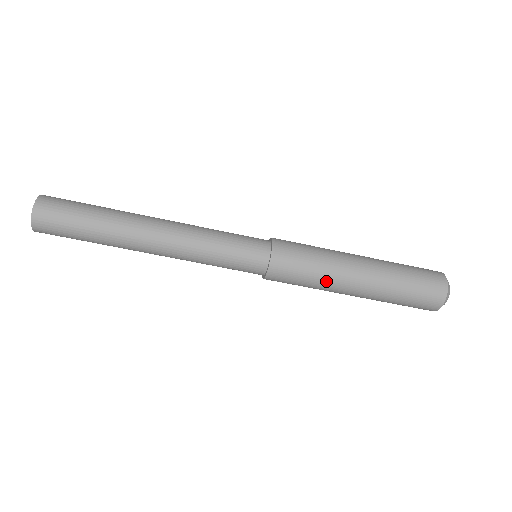
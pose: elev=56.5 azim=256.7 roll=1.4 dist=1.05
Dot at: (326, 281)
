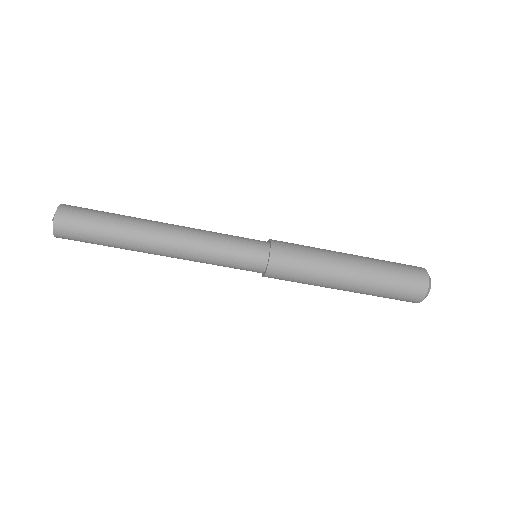
Dot at: (323, 261)
